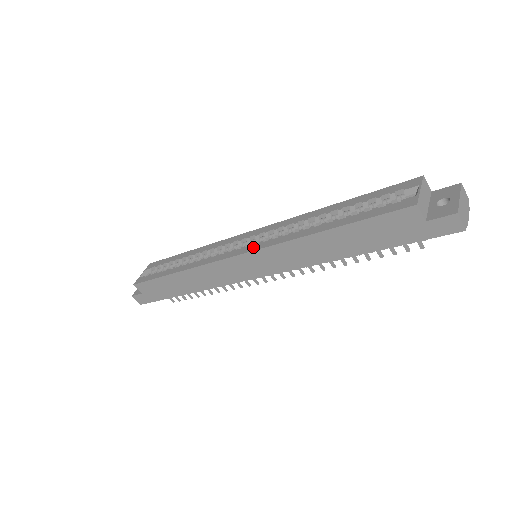
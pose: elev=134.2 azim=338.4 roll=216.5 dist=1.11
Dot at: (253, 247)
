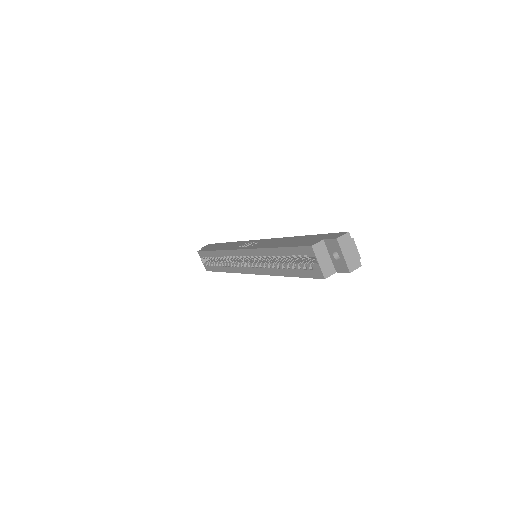
Dot at: (254, 271)
